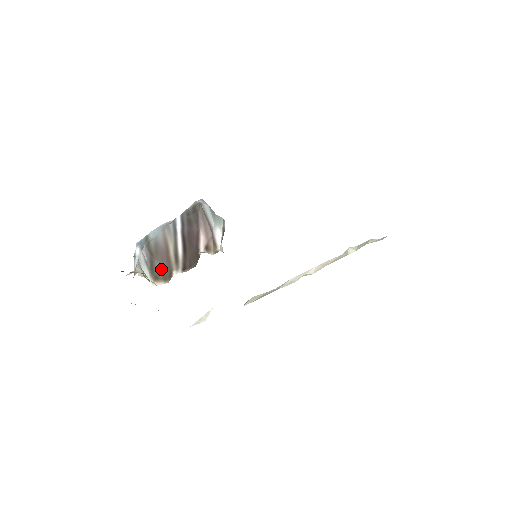
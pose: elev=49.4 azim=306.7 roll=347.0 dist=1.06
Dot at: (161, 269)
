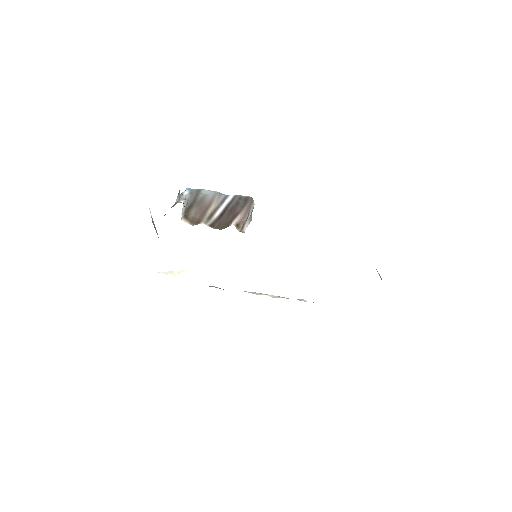
Dot at: (194, 215)
